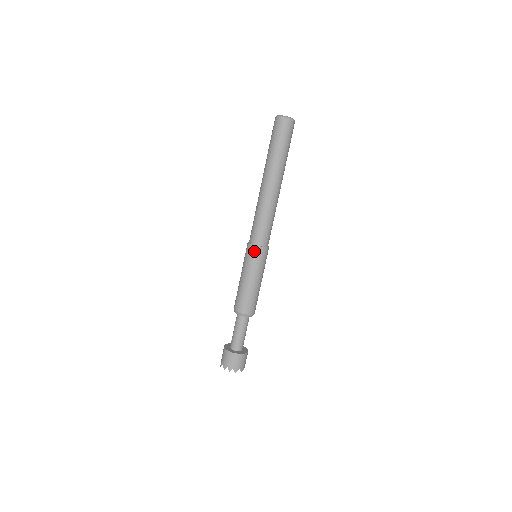
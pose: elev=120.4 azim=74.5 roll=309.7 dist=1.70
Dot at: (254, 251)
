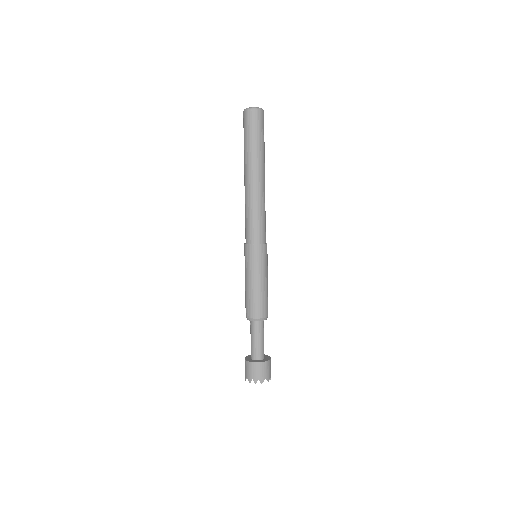
Dot at: (252, 250)
